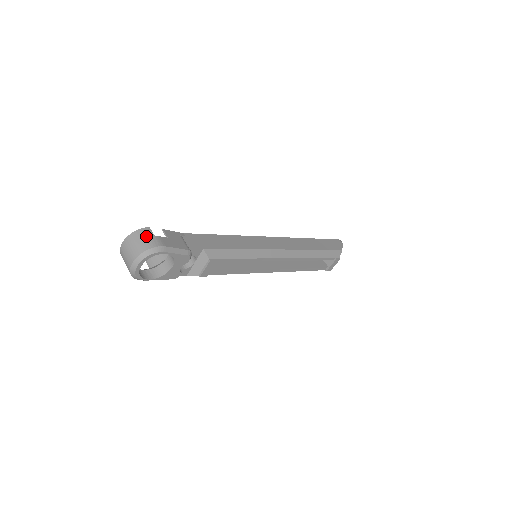
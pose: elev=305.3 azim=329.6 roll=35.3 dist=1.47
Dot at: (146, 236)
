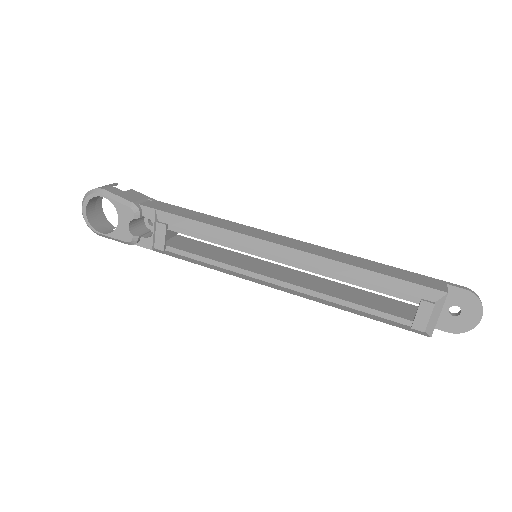
Dot at: occluded
